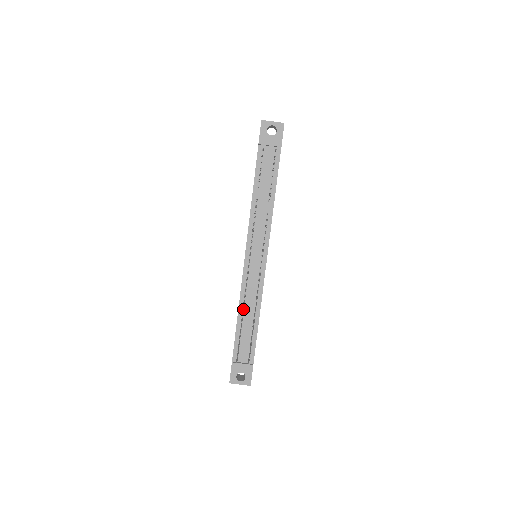
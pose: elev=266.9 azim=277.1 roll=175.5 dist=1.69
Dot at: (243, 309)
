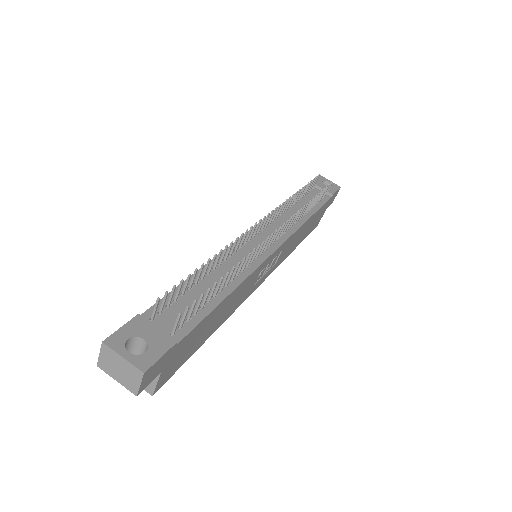
Dot at: (221, 250)
